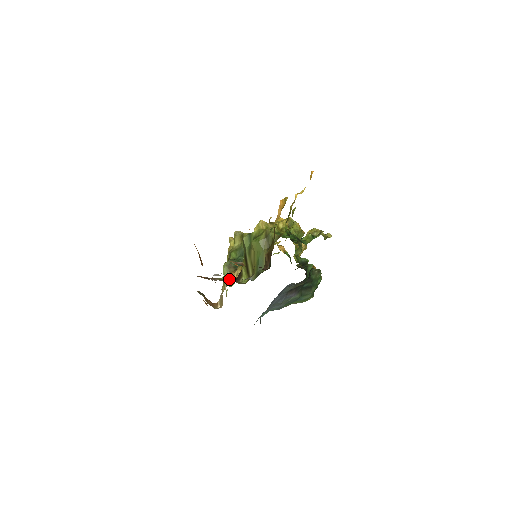
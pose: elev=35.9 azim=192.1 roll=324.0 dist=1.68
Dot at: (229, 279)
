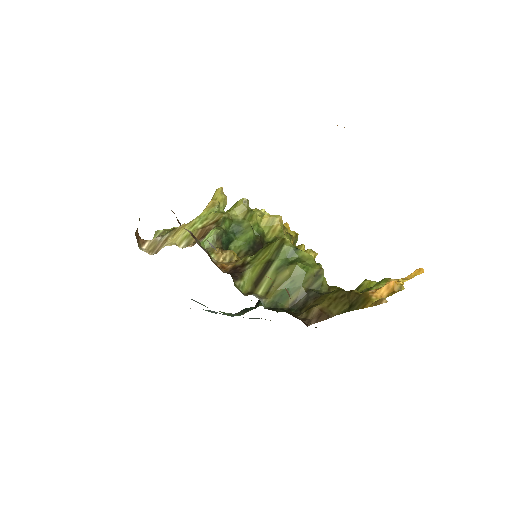
Dot at: (211, 255)
